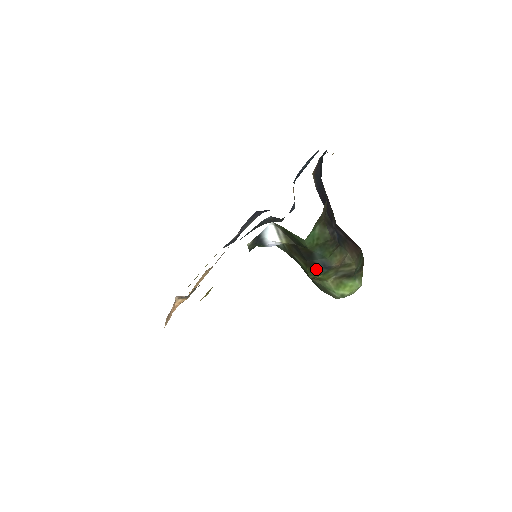
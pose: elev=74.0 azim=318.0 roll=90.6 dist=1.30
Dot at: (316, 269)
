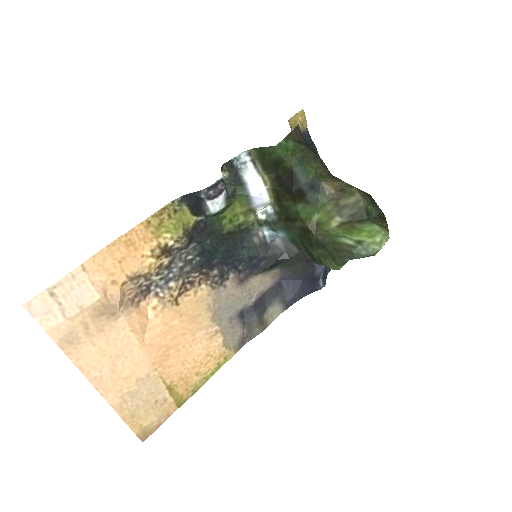
Dot at: (306, 199)
